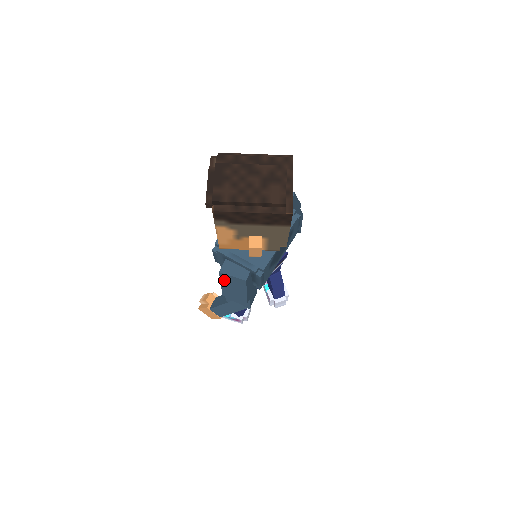
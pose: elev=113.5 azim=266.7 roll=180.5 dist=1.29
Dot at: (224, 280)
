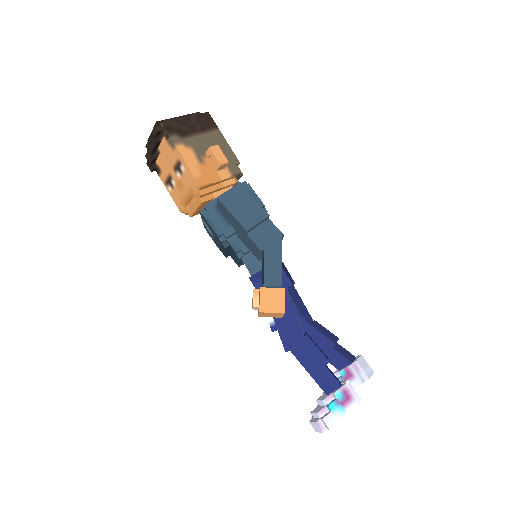
Dot at: (228, 205)
